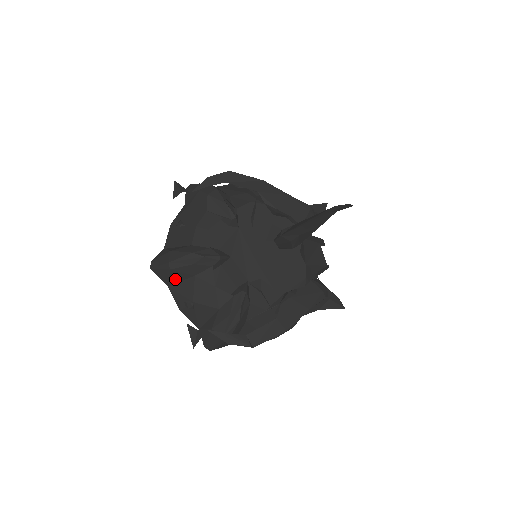
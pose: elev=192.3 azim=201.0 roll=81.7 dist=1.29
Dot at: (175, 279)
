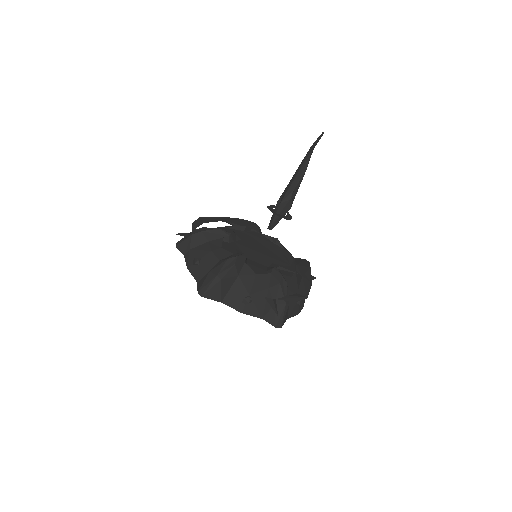
Dot at: (225, 289)
